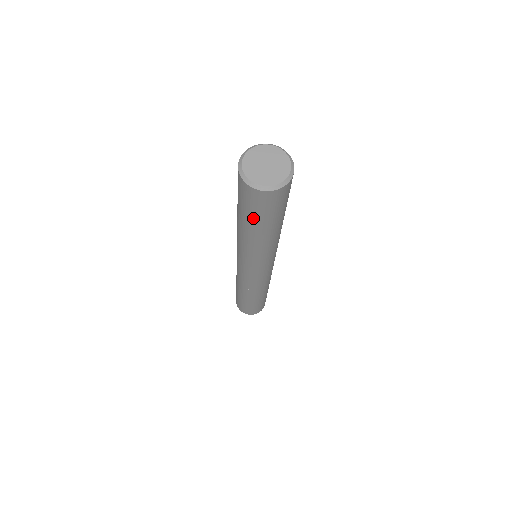
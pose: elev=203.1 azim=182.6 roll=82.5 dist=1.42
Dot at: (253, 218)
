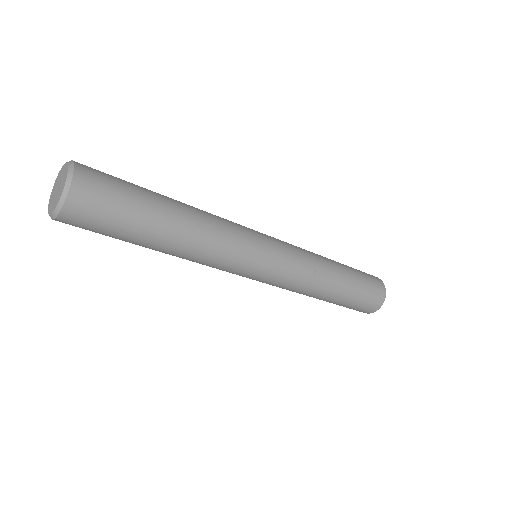
Dot at: occluded
